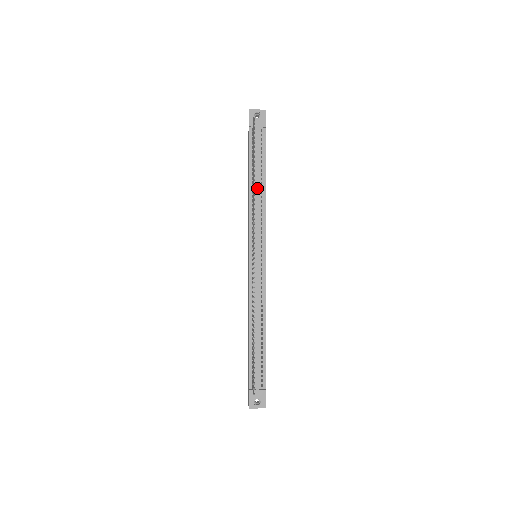
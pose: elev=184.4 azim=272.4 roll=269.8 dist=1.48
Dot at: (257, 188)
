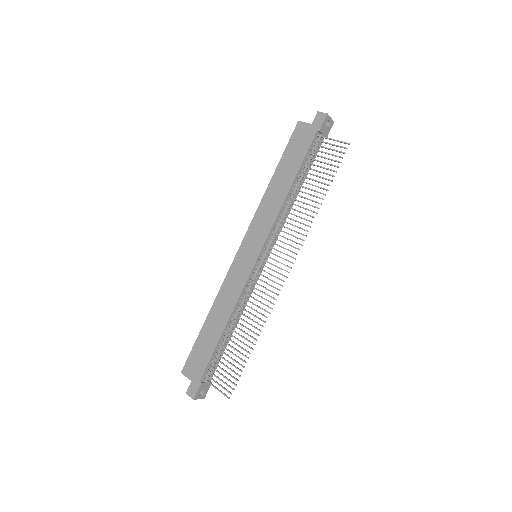
Dot at: (294, 196)
